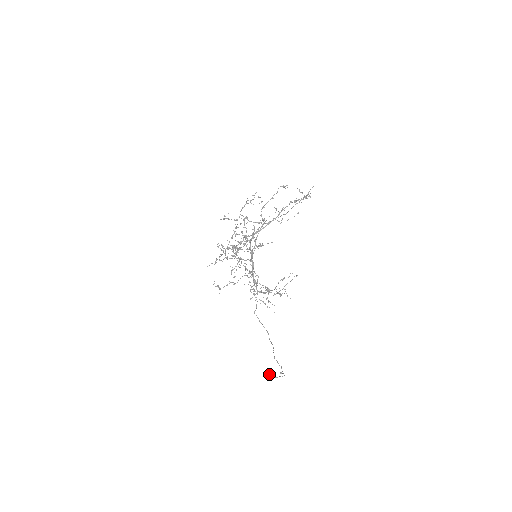
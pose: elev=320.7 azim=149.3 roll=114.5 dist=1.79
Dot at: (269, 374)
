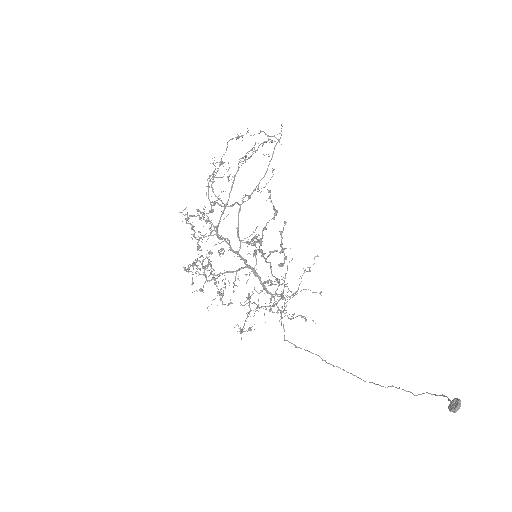
Dot at: (459, 406)
